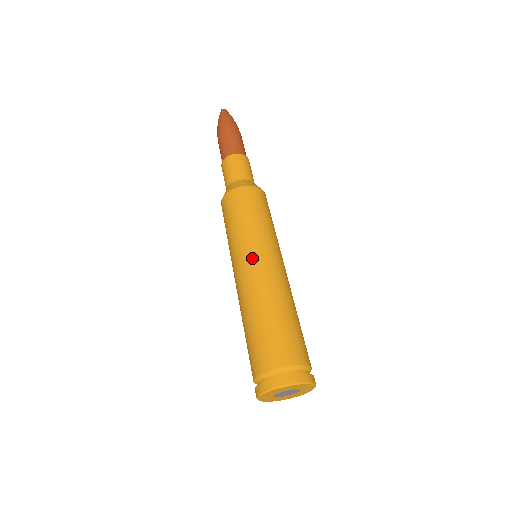
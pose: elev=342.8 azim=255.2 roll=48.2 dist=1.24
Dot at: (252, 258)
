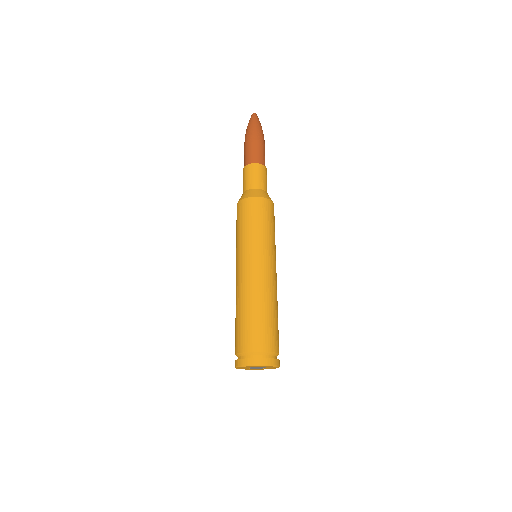
Dot at: (249, 262)
